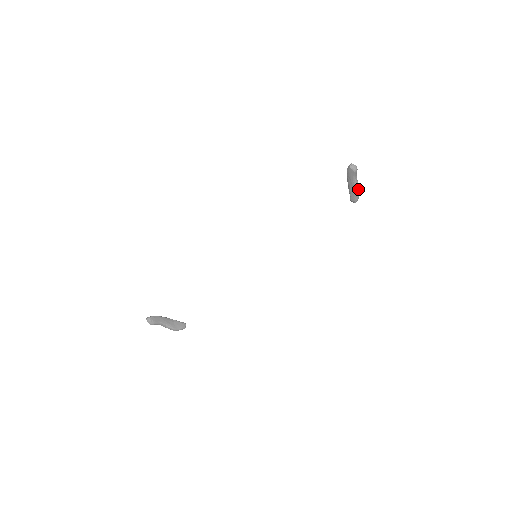
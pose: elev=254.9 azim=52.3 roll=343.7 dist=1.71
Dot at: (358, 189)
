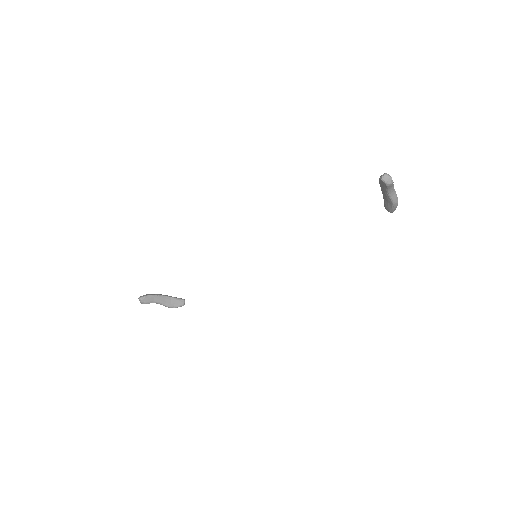
Dot at: (394, 201)
